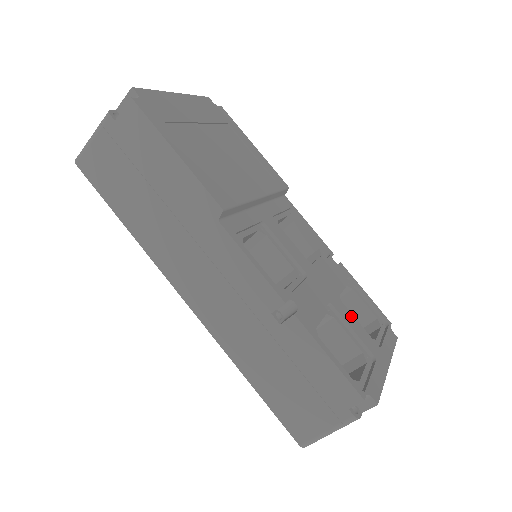
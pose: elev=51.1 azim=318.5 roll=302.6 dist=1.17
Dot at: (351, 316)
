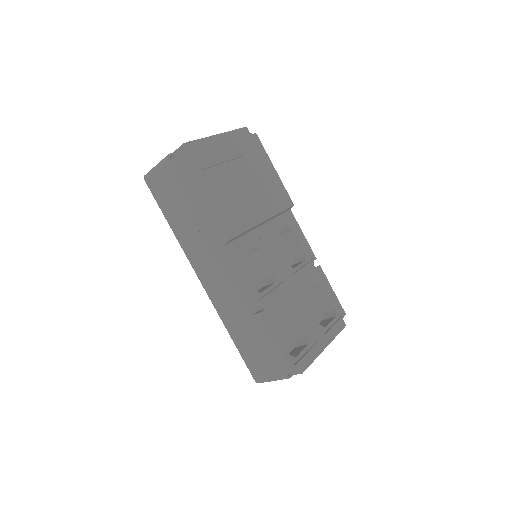
Dot at: (309, 311)
